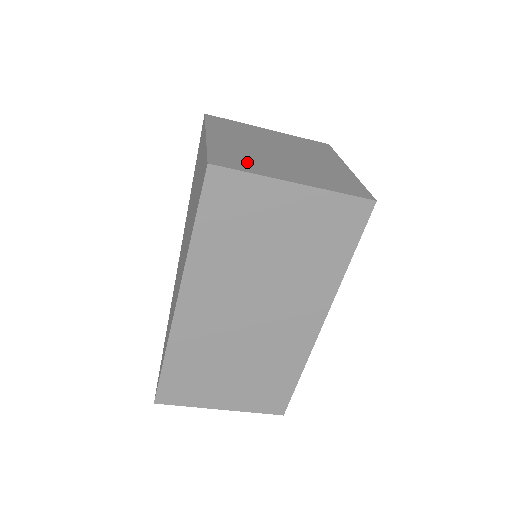
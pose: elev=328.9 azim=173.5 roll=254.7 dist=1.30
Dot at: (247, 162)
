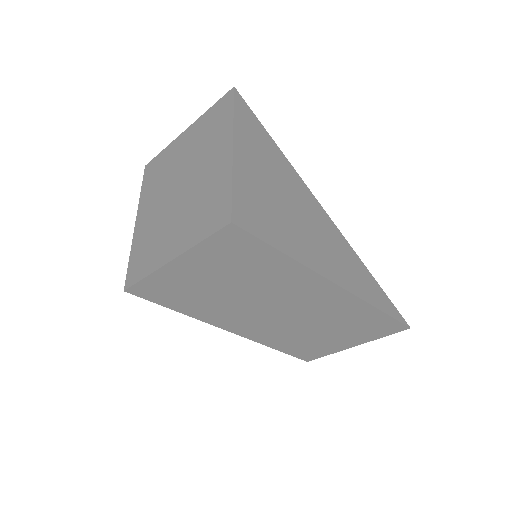
Dot at: (148, 254)
